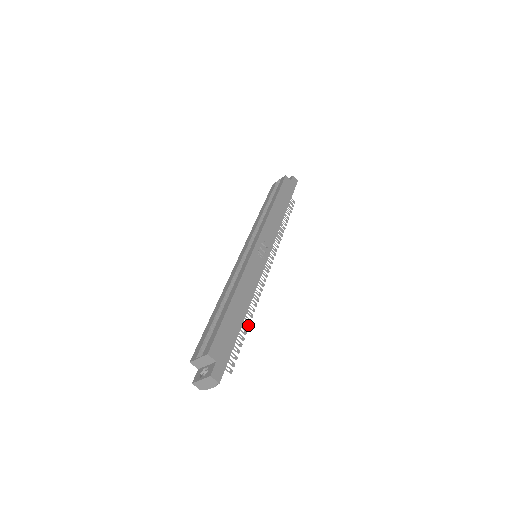
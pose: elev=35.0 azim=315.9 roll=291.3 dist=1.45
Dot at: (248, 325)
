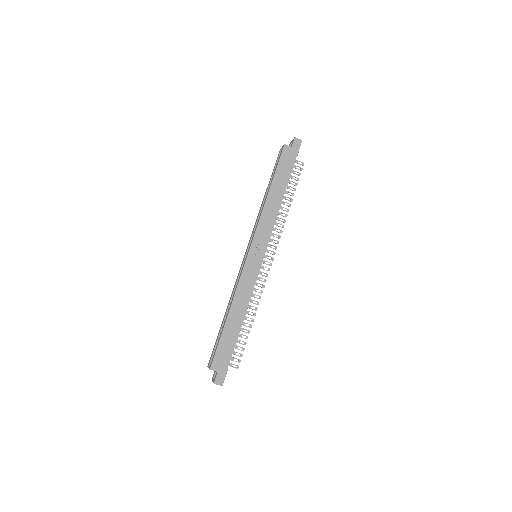
Dot at: occluded
